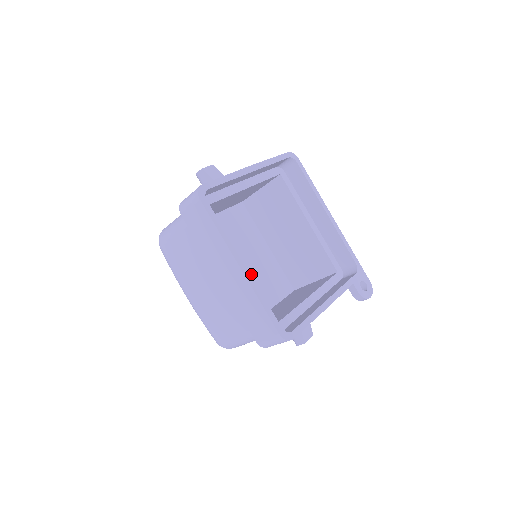
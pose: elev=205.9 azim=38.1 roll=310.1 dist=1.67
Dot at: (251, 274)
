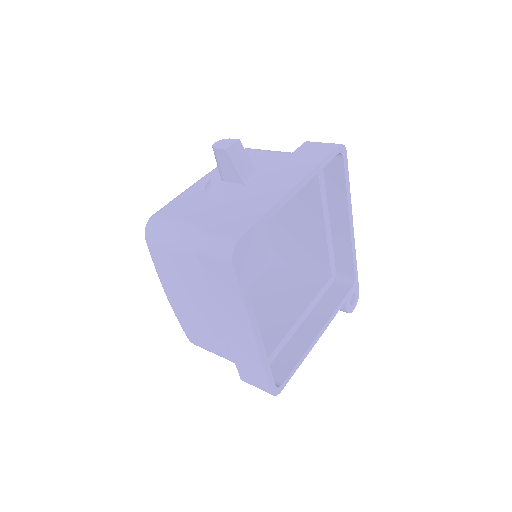
Dot at: occluded
